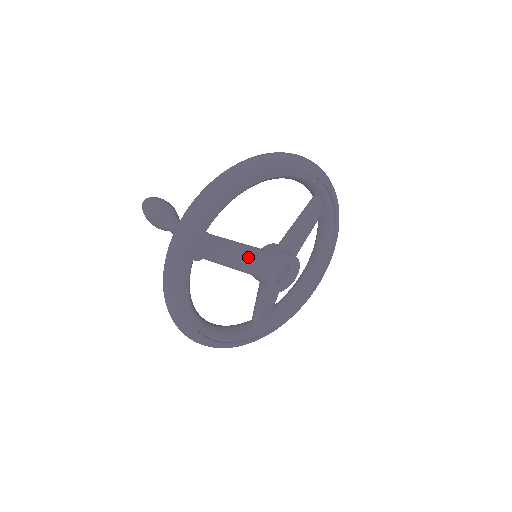
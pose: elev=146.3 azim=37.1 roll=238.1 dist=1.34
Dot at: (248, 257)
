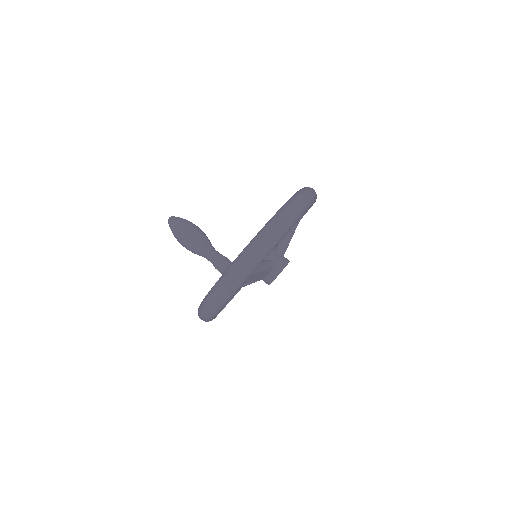
Dot at: (264, 272)
